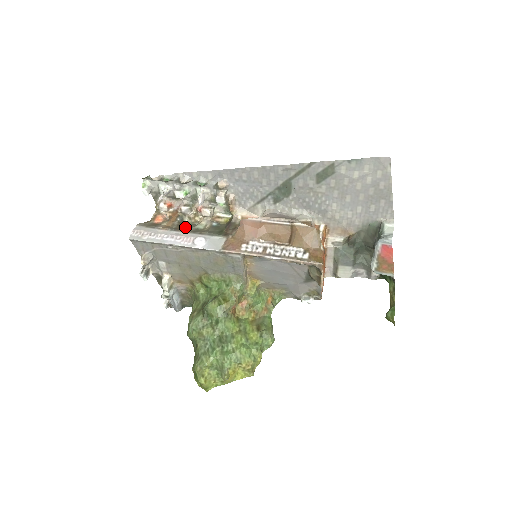
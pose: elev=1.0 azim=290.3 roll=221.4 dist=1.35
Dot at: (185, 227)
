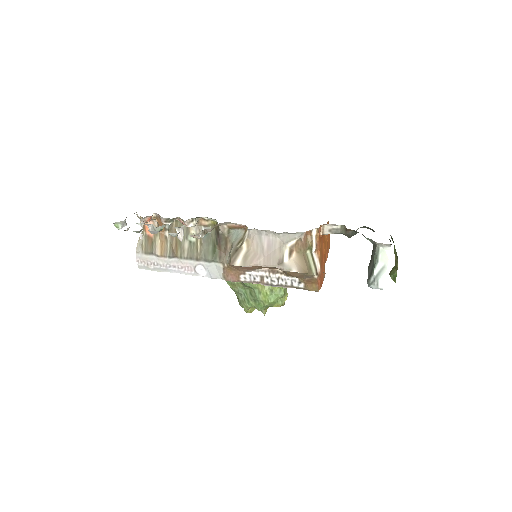
Dot at: (178, 243)
